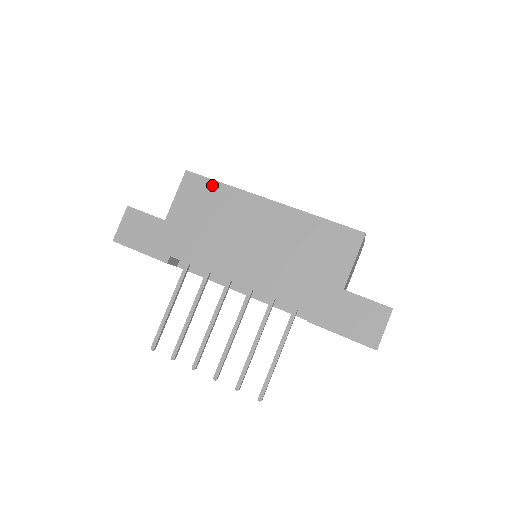
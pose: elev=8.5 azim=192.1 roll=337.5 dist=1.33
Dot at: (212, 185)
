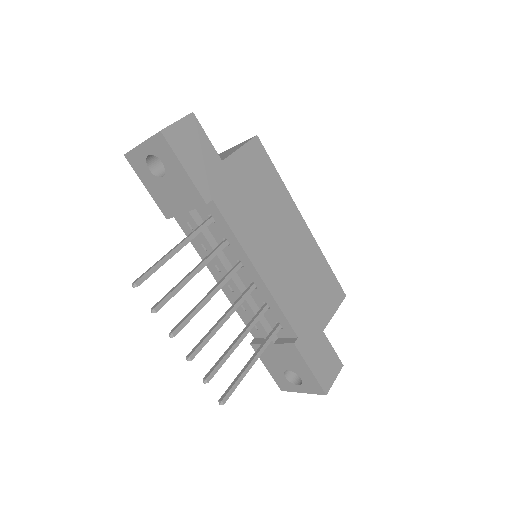
Dot at: (271, 168)
